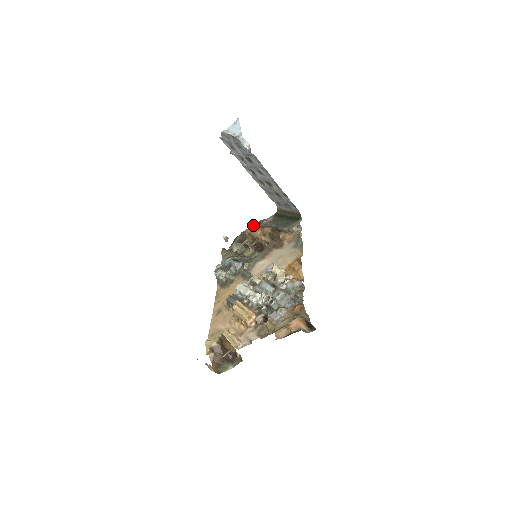
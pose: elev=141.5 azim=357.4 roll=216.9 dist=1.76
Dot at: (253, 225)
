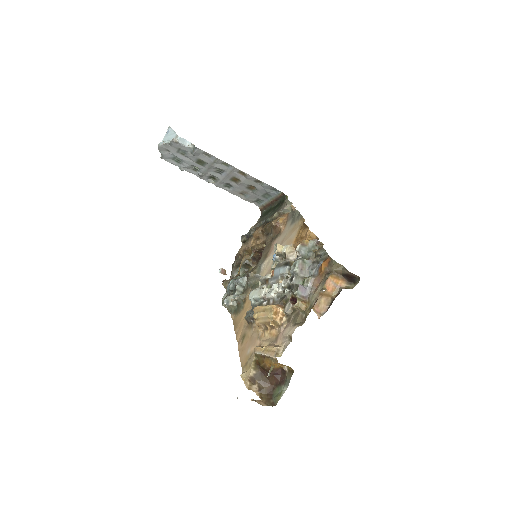
Dot at: (243, 240)
